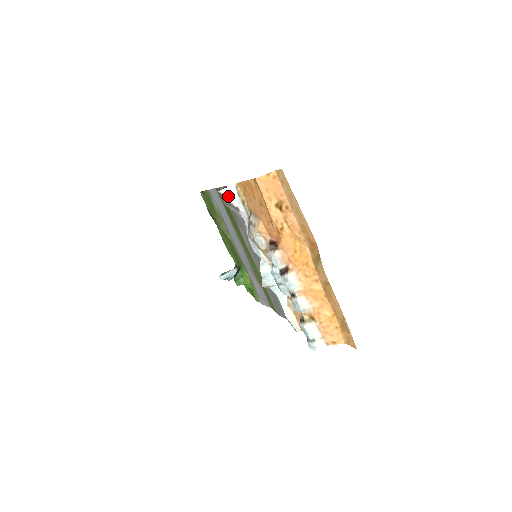
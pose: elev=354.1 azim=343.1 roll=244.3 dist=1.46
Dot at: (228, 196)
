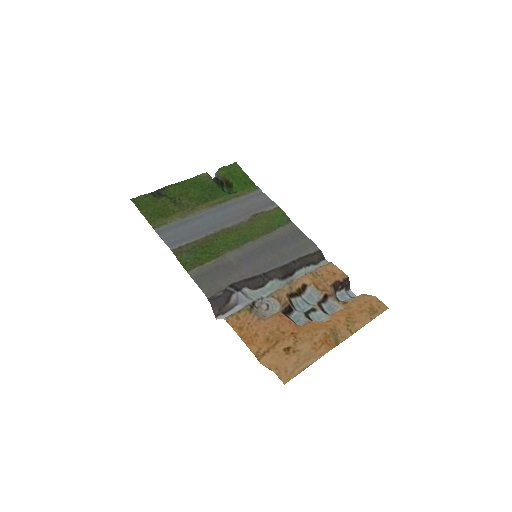
Dot at: (225, 316)
